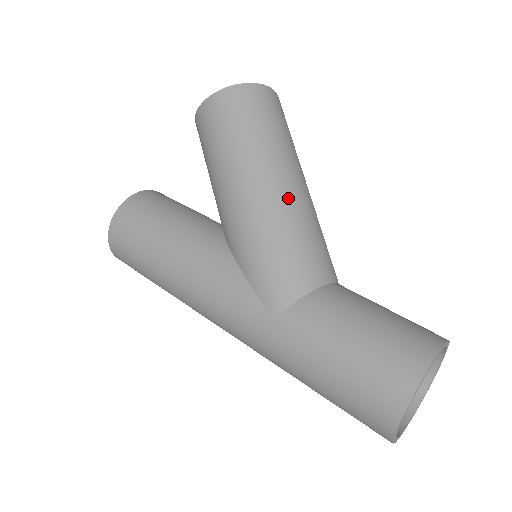
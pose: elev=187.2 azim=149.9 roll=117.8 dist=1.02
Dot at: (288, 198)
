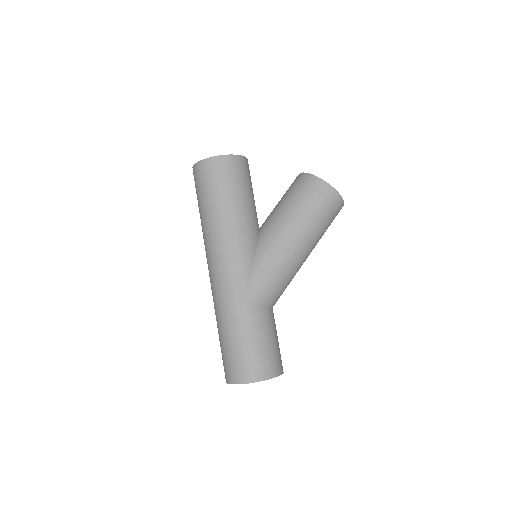
Dot at: (300, 262)
